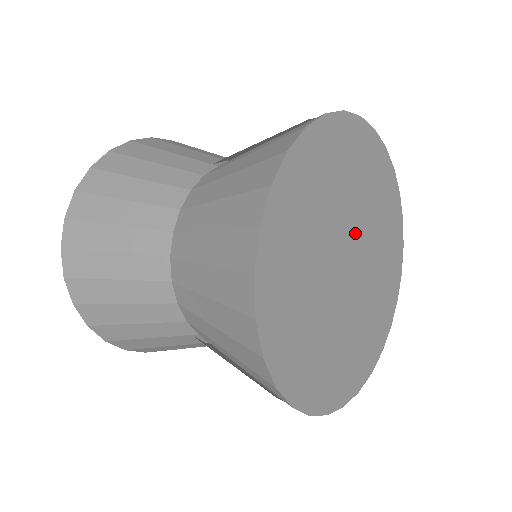
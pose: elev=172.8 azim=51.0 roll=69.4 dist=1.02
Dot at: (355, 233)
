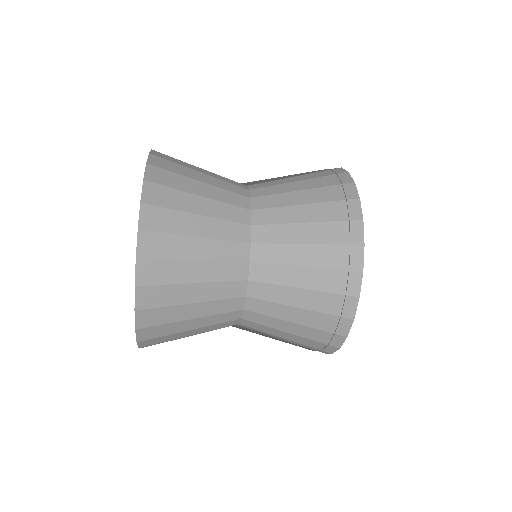
Dot at: occluded
